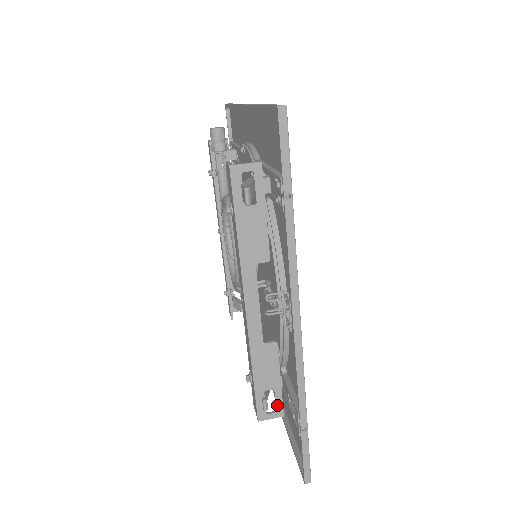
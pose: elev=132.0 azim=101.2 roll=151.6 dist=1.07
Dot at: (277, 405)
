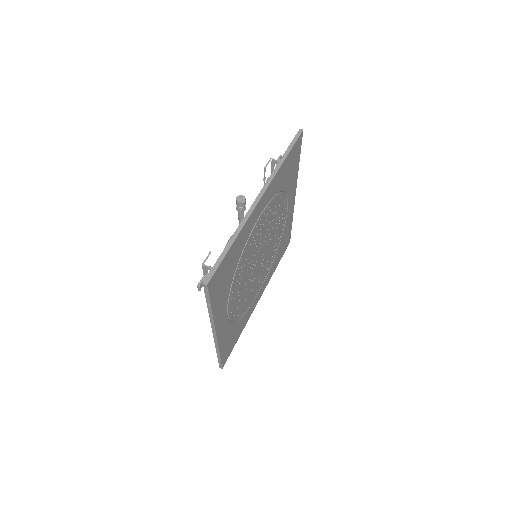
Dot at: occluded
